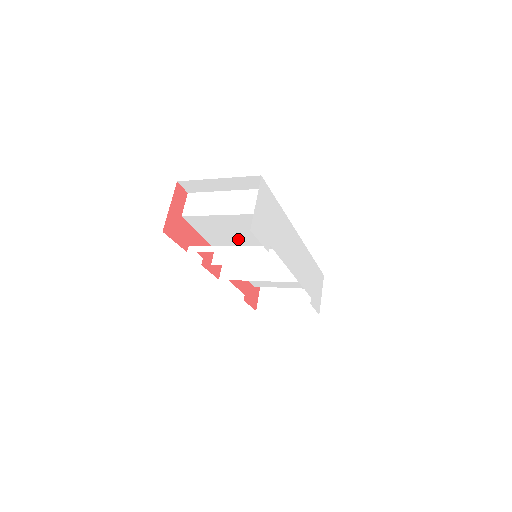
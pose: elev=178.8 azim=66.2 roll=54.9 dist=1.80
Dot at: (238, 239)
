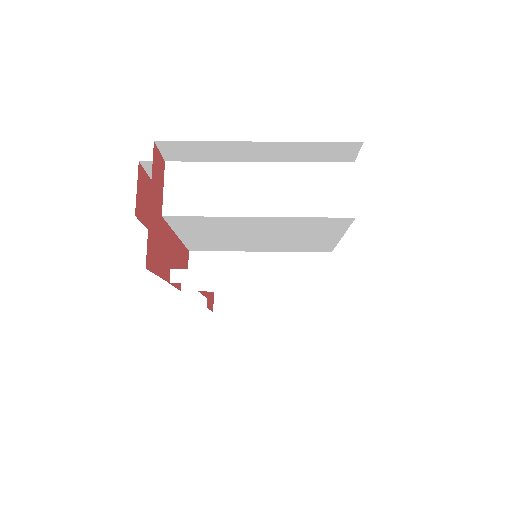
Dot at: (251, 242)
